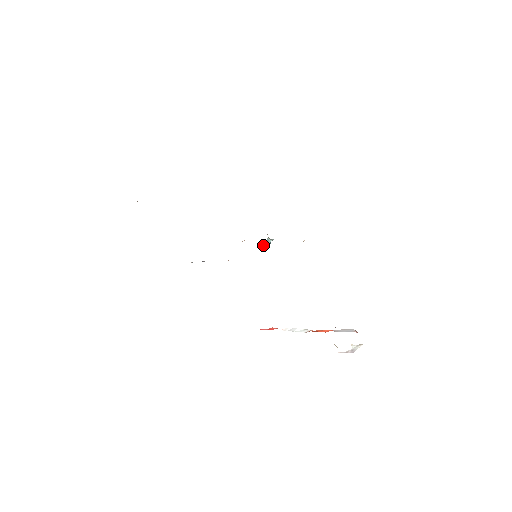
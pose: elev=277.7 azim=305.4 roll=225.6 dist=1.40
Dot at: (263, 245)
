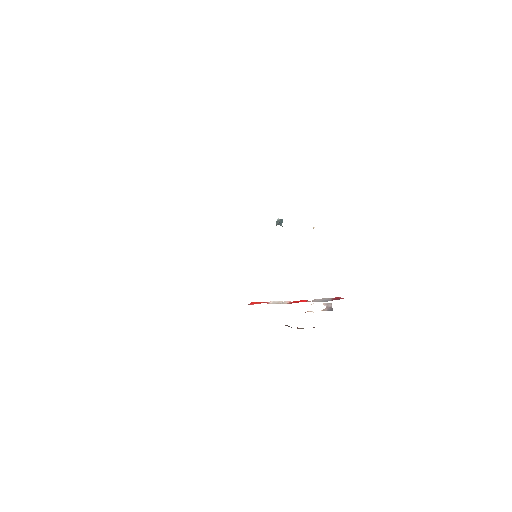
Dot at: (276, 222)
